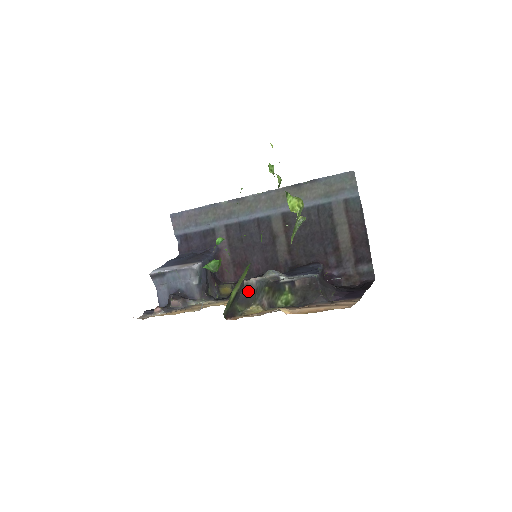
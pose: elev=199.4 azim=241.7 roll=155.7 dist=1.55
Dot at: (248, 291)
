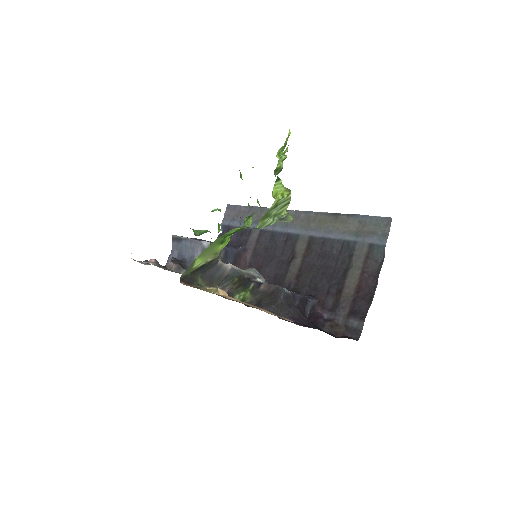
Dot at: (218, 272)
